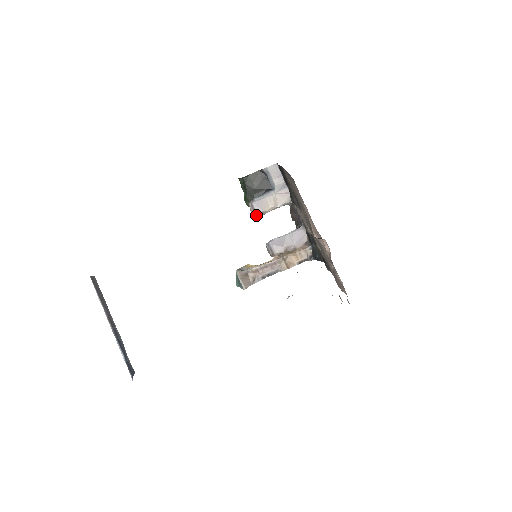
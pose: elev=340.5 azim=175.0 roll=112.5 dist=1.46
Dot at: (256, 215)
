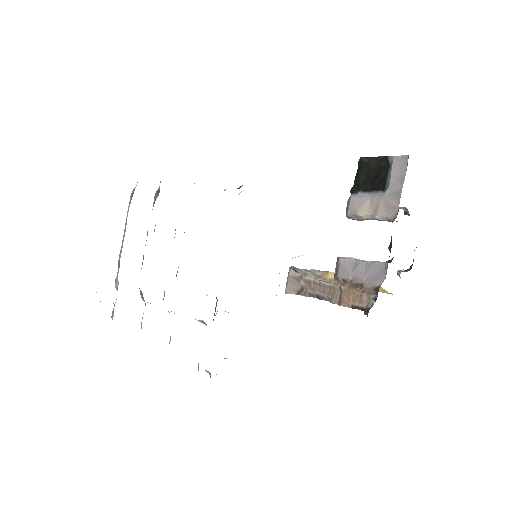
Dot at: (347, 214)
